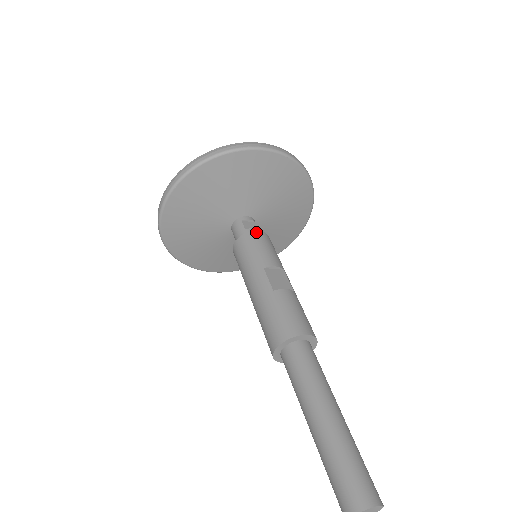
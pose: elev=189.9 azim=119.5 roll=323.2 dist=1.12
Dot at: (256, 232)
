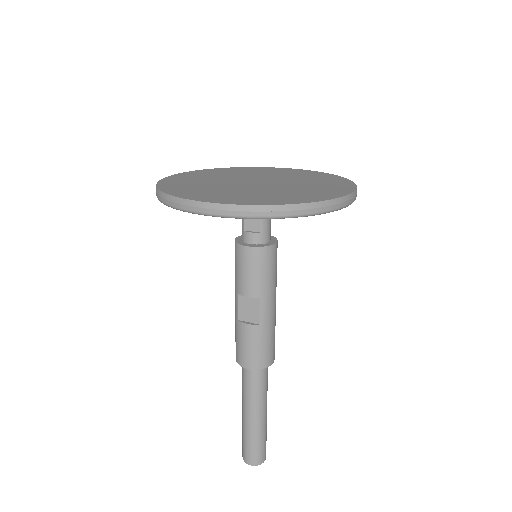
Dot at: (243, 248)
